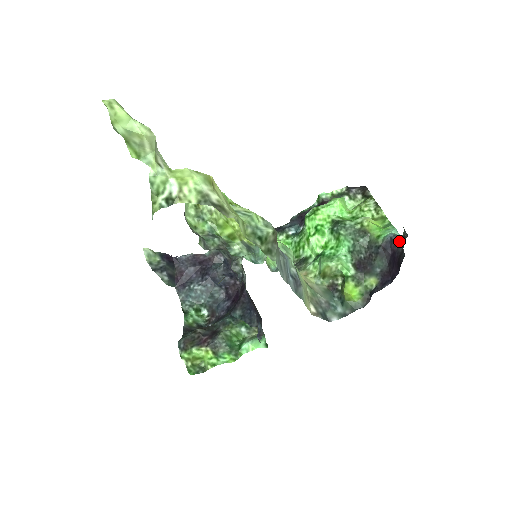
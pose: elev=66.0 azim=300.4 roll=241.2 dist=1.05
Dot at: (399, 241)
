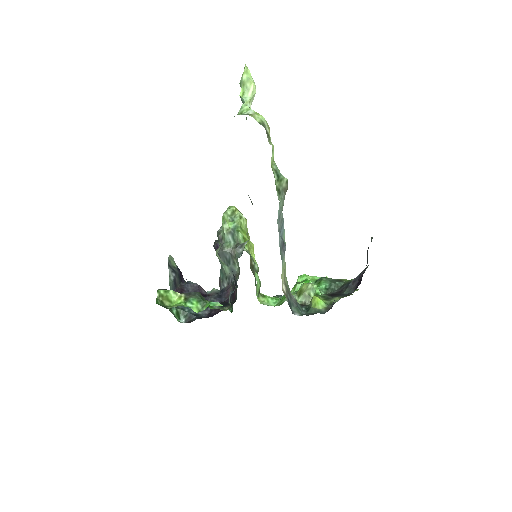
Dot at: (366, 267)
